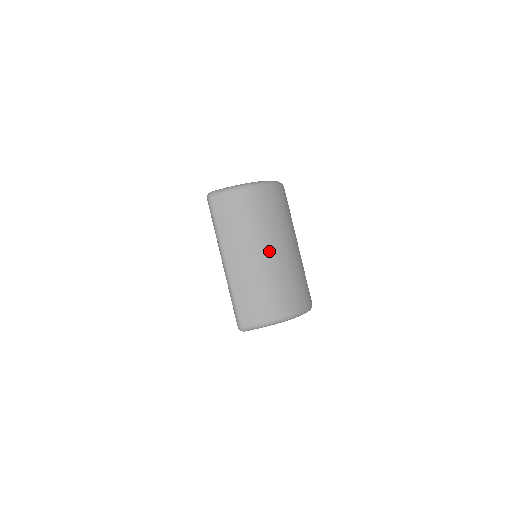
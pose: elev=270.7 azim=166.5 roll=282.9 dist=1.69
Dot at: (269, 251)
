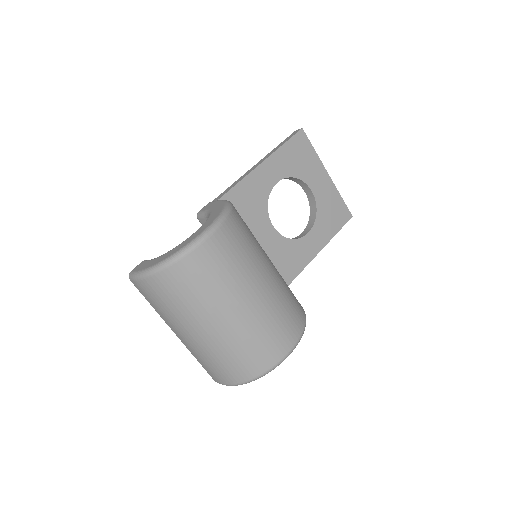
Dot at: (203, 330)
